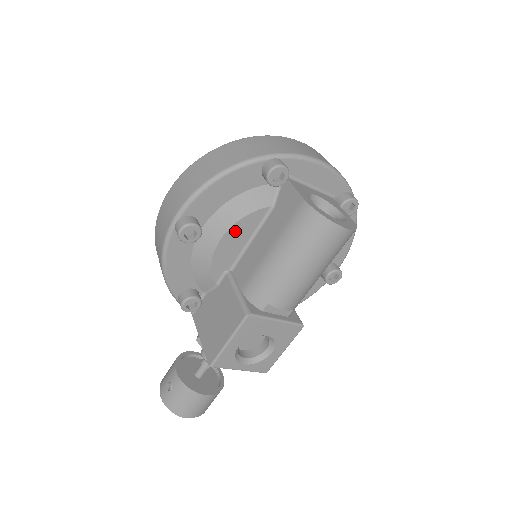
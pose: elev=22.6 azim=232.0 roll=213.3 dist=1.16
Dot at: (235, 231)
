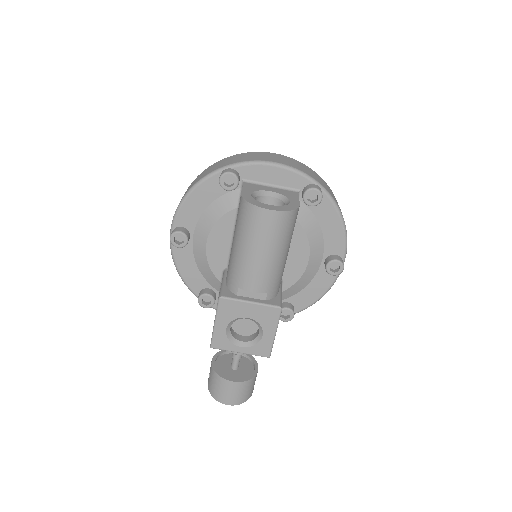
Dot at: (216, 233)
